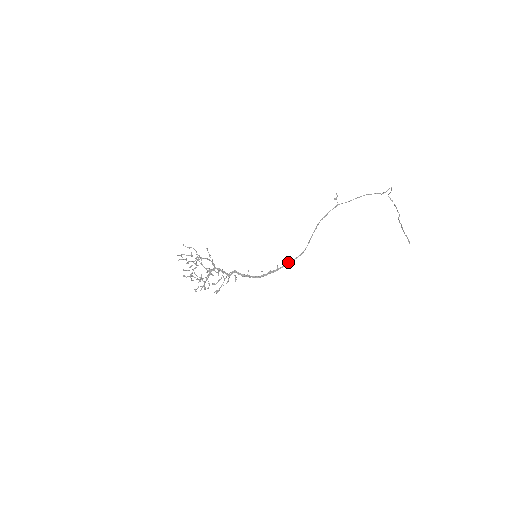
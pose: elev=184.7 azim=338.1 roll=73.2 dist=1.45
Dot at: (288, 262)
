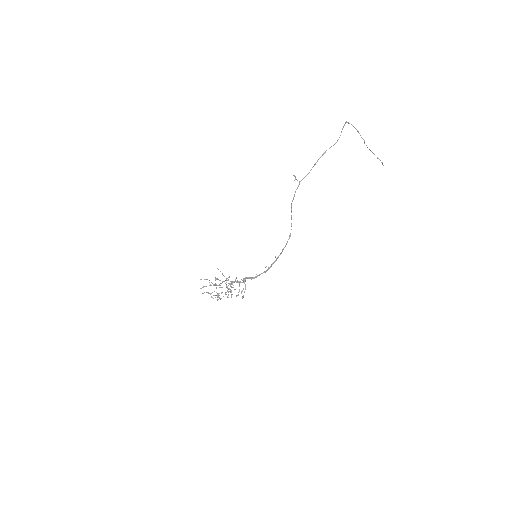
Dot at: (282, 250)
